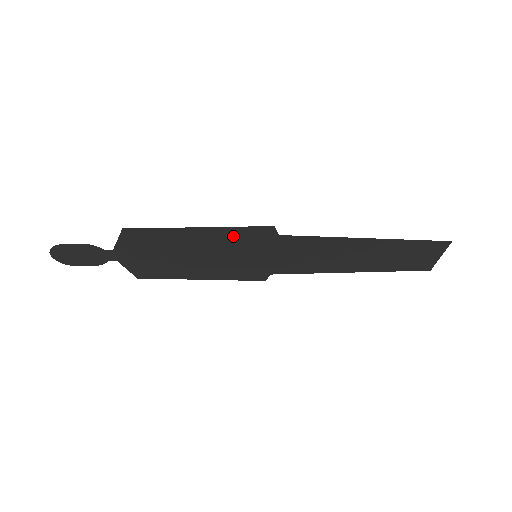
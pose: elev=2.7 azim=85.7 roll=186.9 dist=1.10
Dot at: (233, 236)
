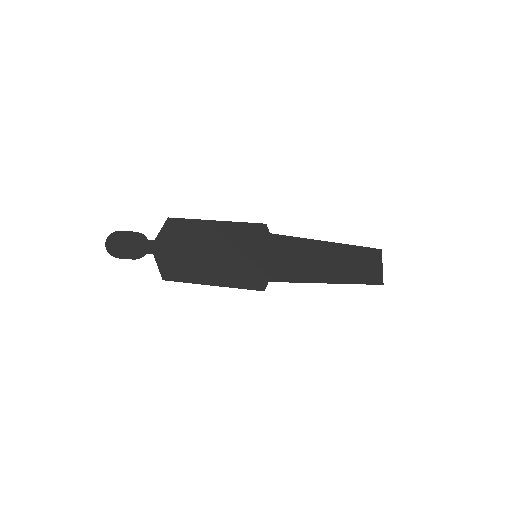
Dot at: (240, 232)
